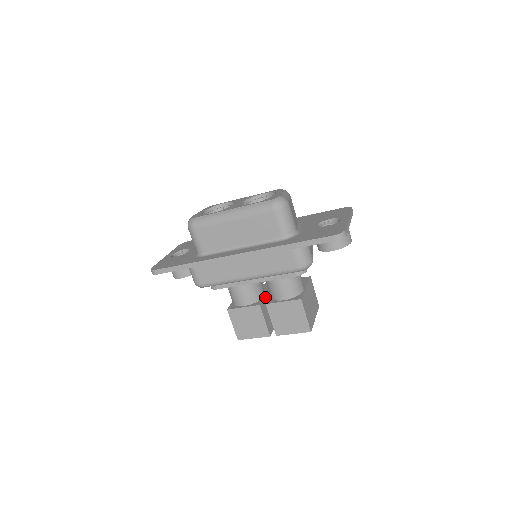
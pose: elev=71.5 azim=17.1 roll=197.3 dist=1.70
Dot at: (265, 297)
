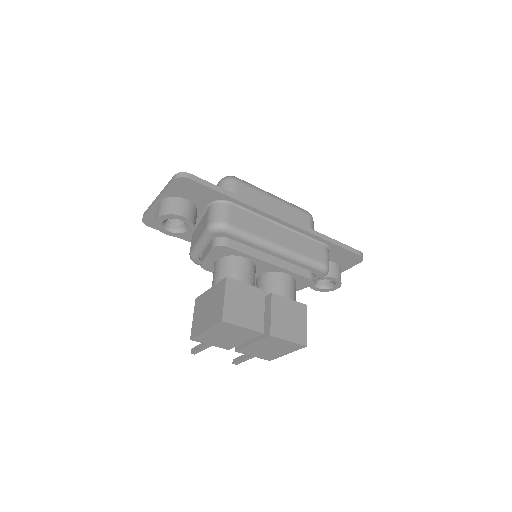
Dot at: occluded
